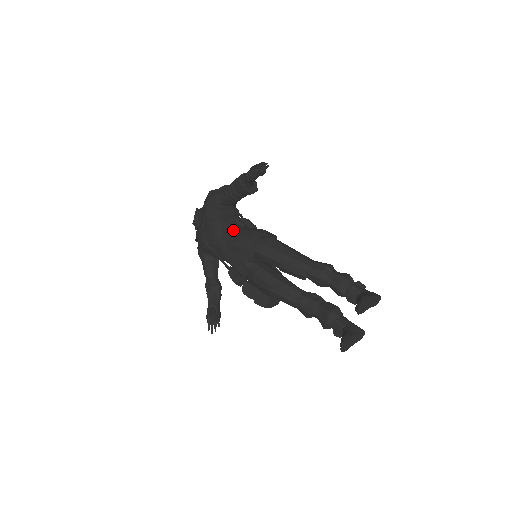
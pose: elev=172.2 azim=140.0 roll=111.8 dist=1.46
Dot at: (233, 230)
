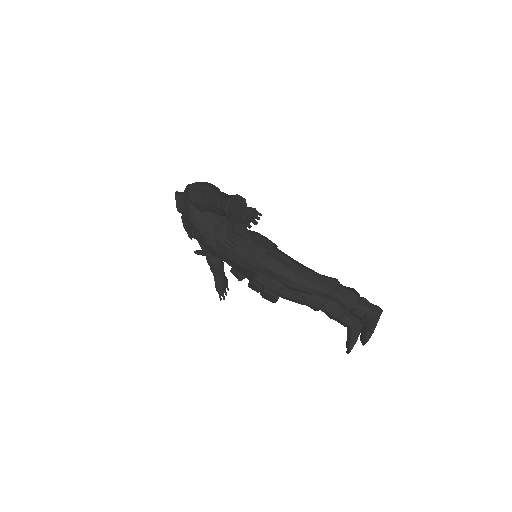
Dot at: (228, 245)
